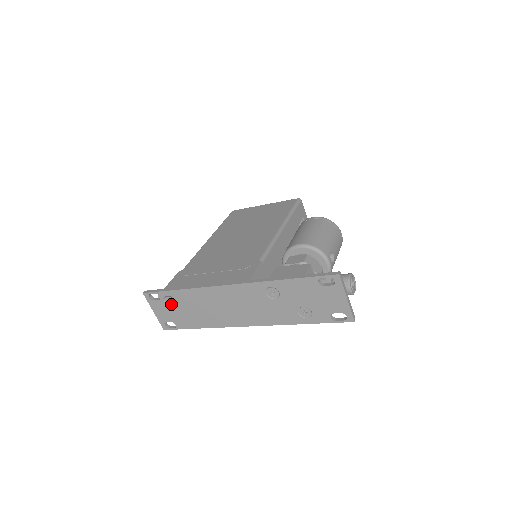
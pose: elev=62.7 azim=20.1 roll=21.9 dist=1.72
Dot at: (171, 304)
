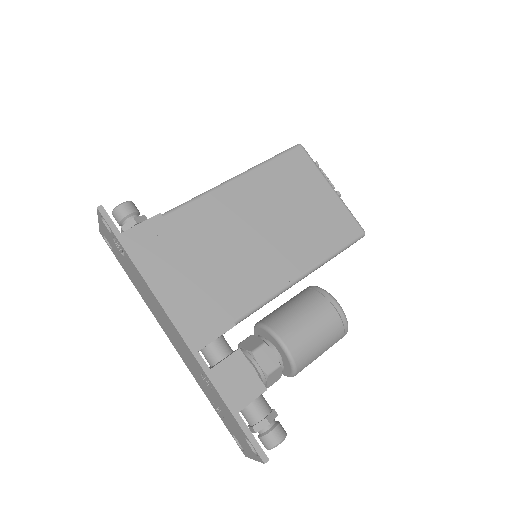
Dot at: (118, 247)
